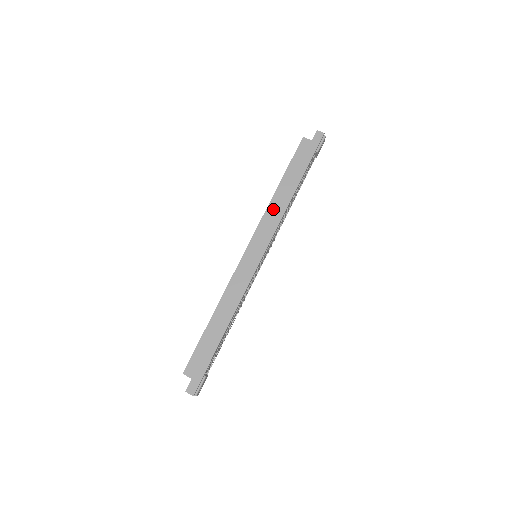
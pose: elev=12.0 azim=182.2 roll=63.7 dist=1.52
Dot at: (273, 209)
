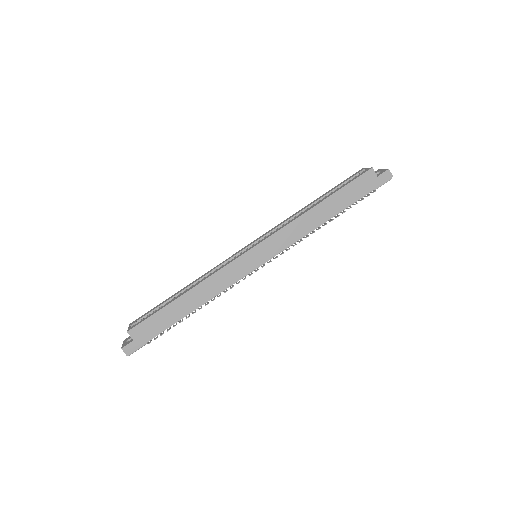
Dot at: (300, 224)
